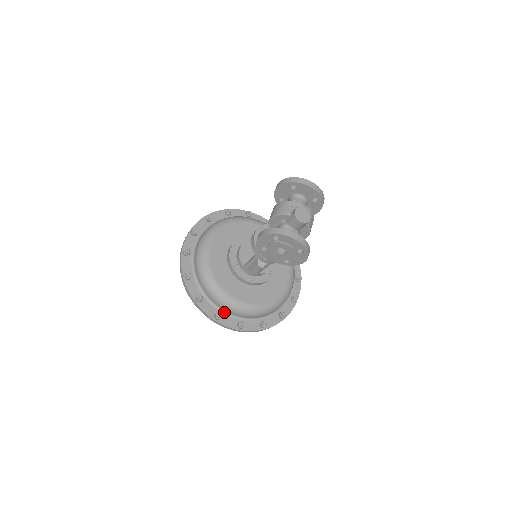
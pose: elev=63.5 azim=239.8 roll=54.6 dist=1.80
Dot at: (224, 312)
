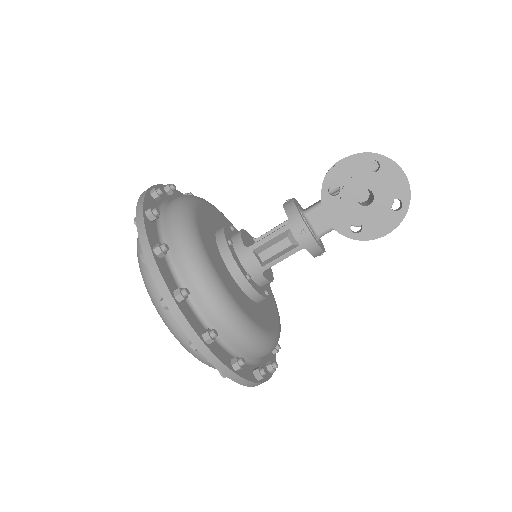
Dot at: (188, 299)
